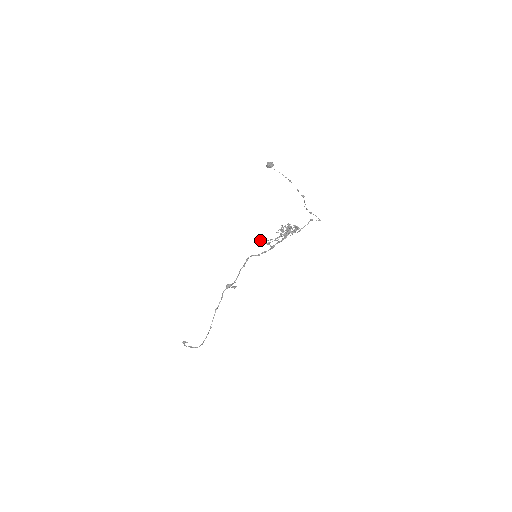
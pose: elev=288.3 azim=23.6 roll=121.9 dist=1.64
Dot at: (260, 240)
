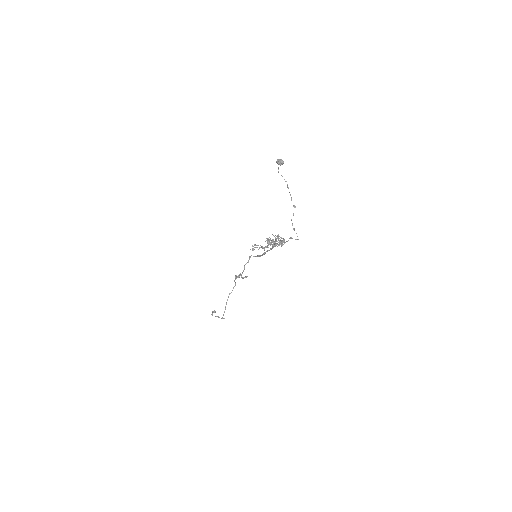
Dot at: (252, 246)
